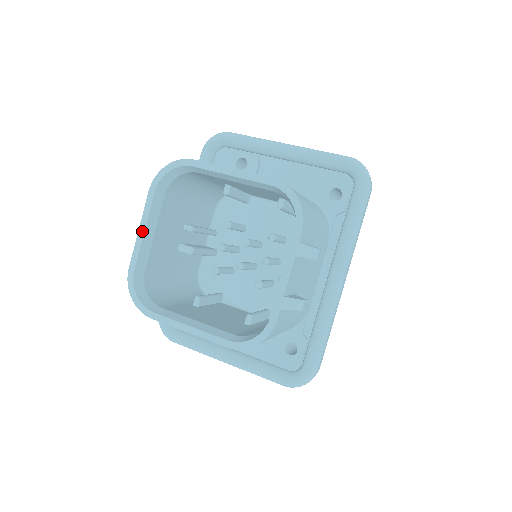
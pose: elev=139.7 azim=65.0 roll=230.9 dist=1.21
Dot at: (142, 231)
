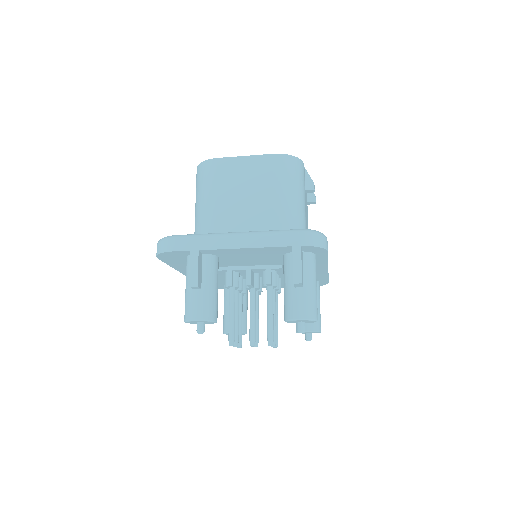
Dot at: occluded
